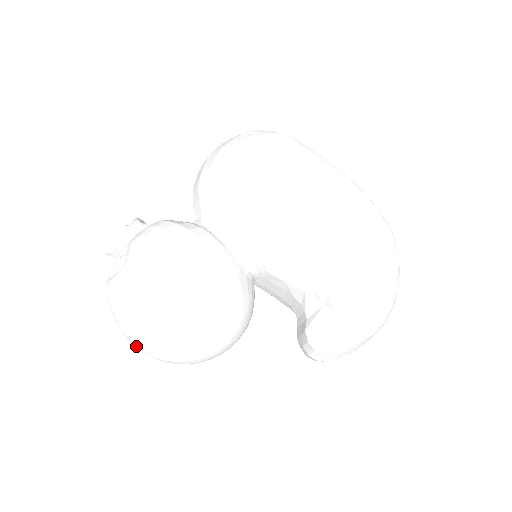
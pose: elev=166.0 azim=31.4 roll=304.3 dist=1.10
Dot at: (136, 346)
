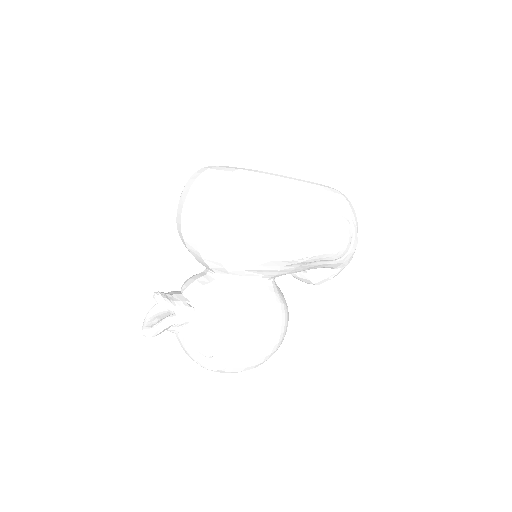
Dot at: occluded
